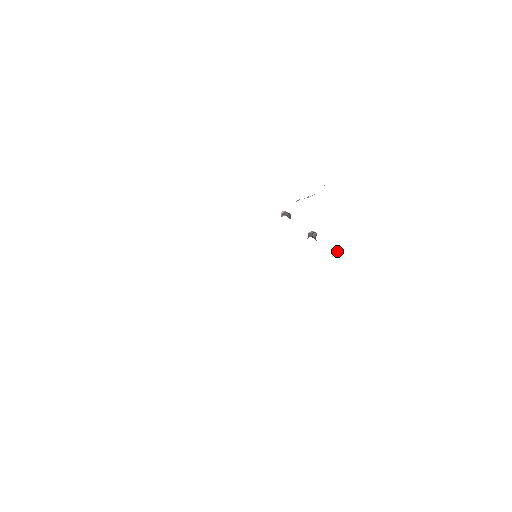
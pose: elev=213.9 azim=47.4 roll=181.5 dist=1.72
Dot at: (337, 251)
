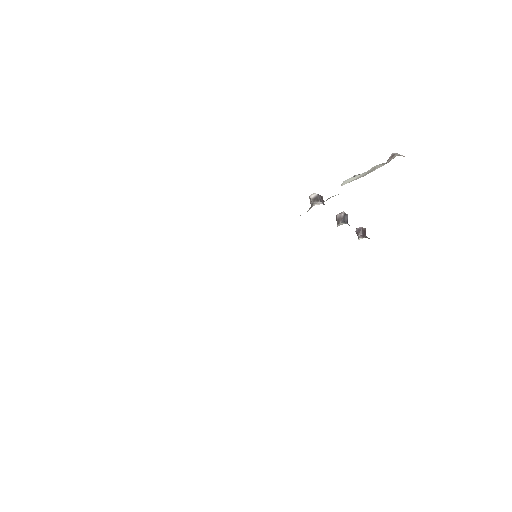
Dot at: (364, 230)
